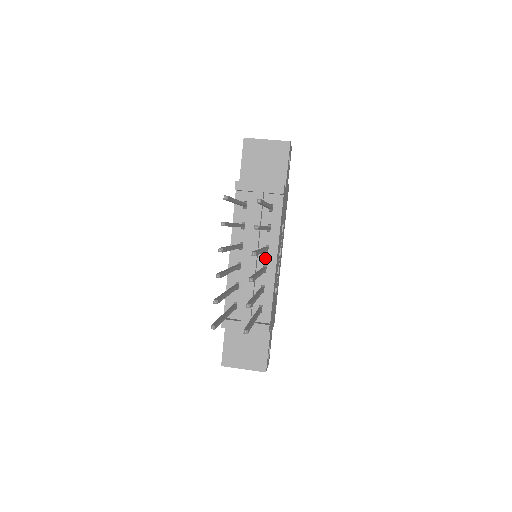
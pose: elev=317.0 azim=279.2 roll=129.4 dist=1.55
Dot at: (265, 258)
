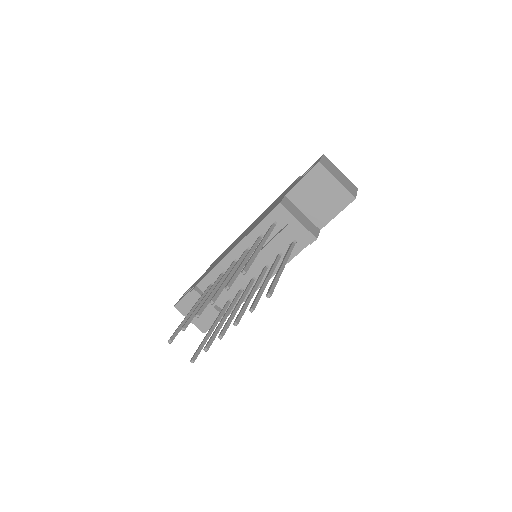
Dot at: (259, 273)
